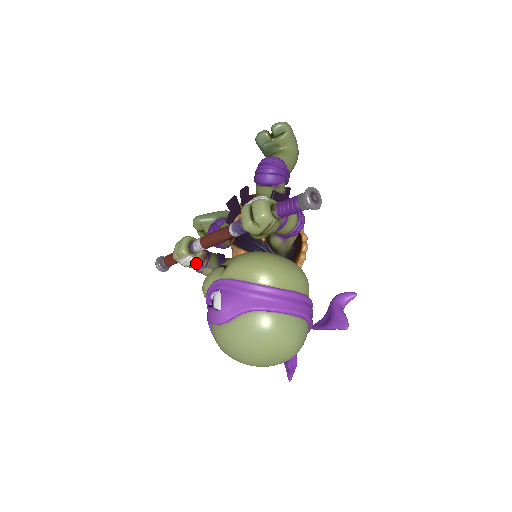
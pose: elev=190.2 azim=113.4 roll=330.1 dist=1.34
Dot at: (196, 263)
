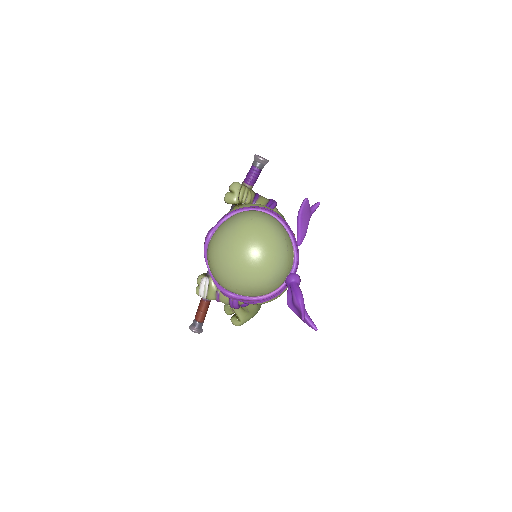
Dot at: (212, 282)
